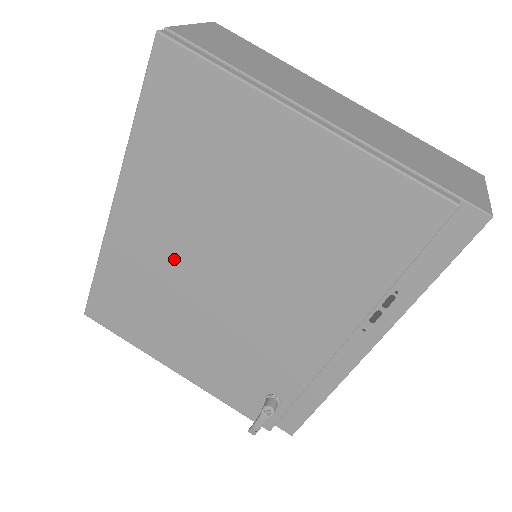
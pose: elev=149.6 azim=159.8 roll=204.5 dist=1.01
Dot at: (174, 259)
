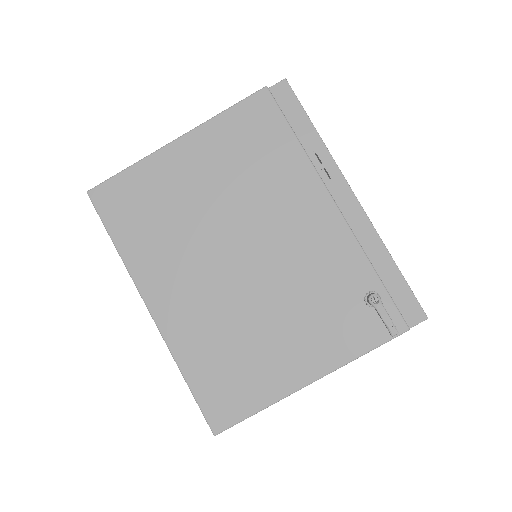
Dot at: (211, 292)
